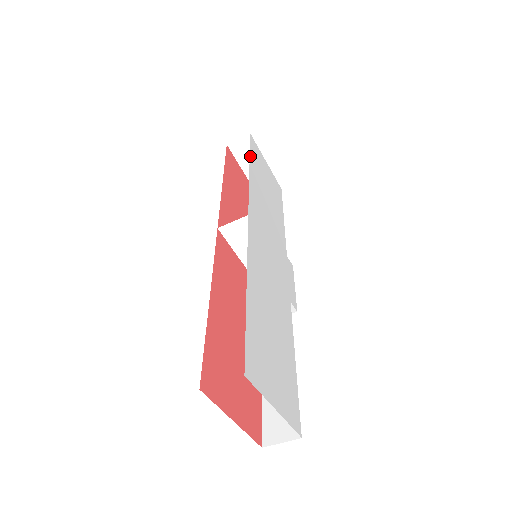
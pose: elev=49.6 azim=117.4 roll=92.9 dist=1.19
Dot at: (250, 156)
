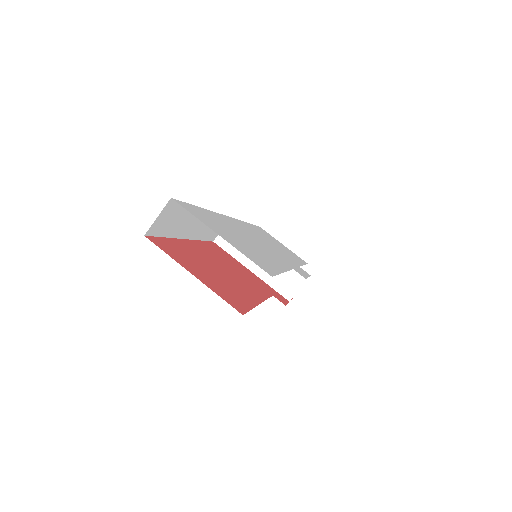
Dot at: occluded
